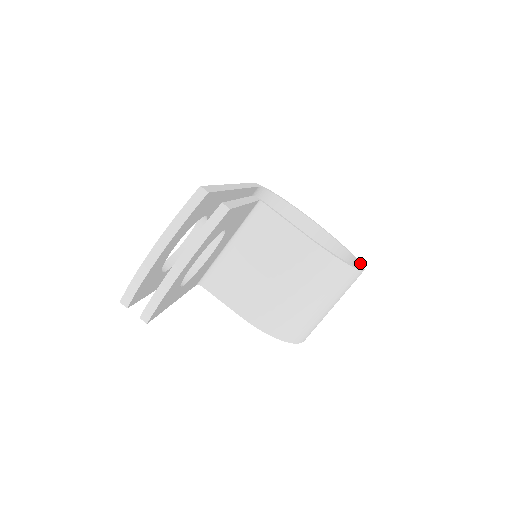
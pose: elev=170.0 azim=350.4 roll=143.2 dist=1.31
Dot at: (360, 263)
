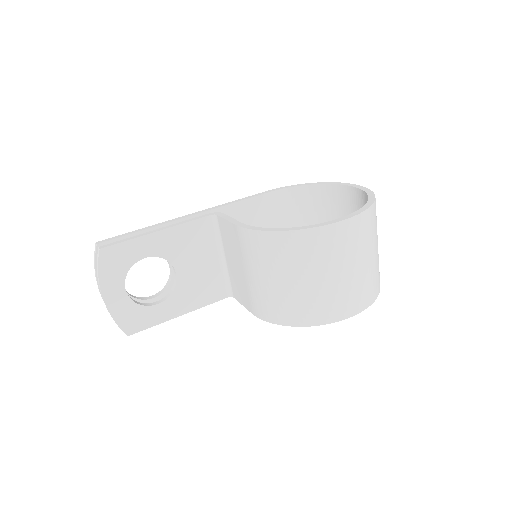
Dot at: (356, 213)
